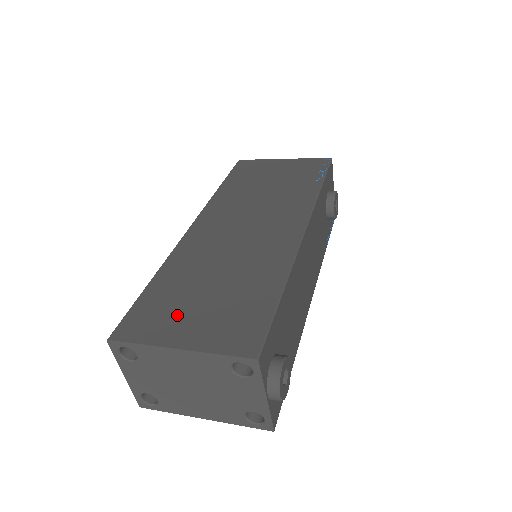
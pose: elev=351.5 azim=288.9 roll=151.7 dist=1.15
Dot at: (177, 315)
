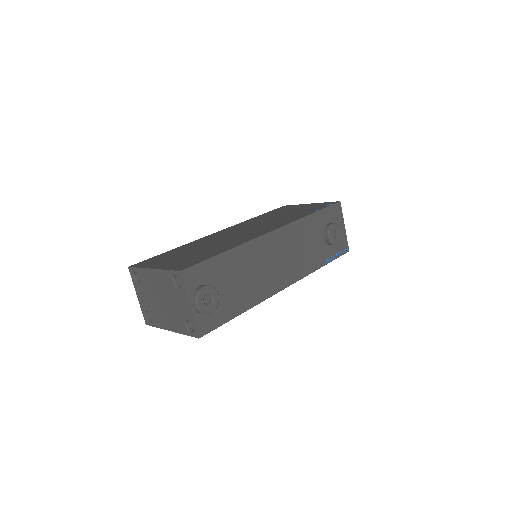
Dot at: (167, 259)
